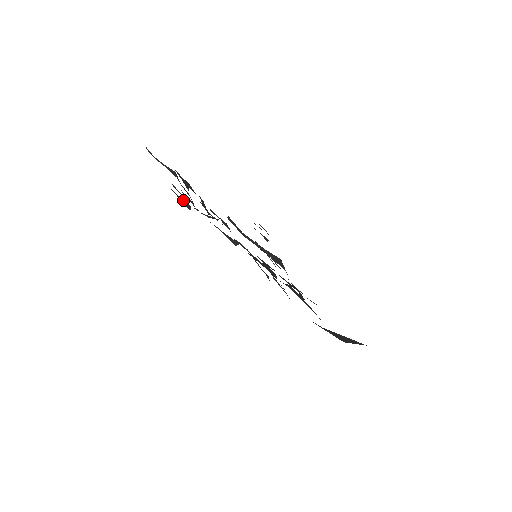
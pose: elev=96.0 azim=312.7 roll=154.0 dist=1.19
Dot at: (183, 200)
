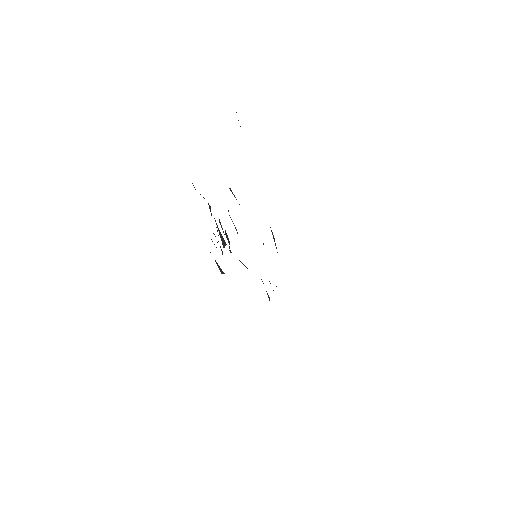
Dot at: (218, 265)
